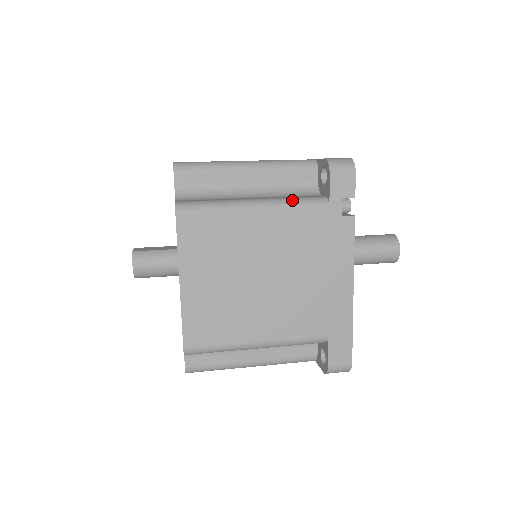
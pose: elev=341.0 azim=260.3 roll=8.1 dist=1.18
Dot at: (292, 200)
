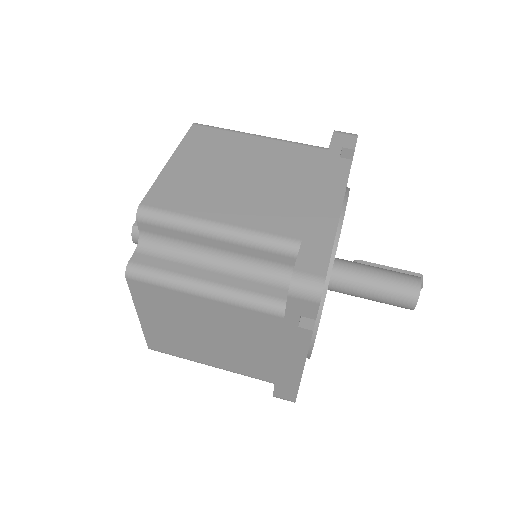
Dot at: (245, 297)
